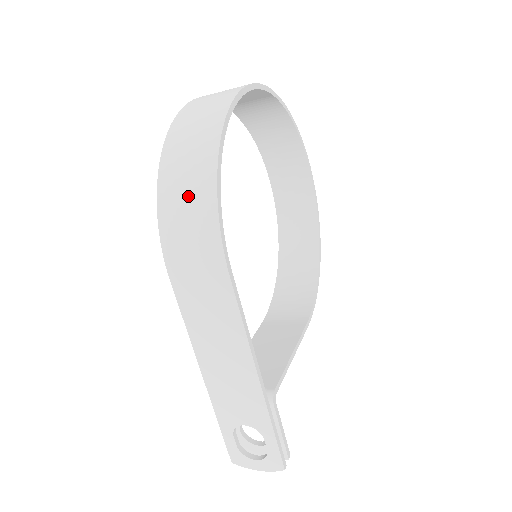
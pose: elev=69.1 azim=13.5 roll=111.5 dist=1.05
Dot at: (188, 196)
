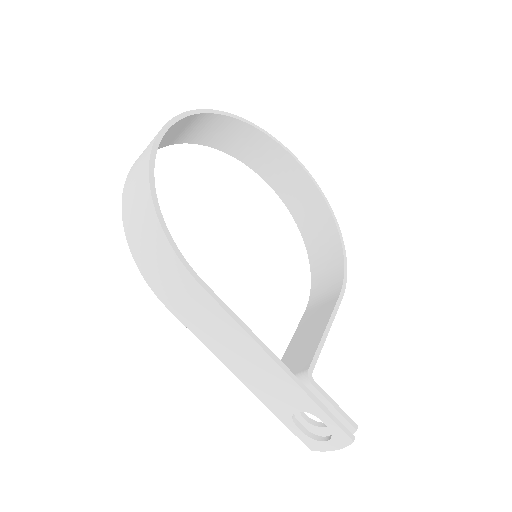
Dot at: (145, 236)
